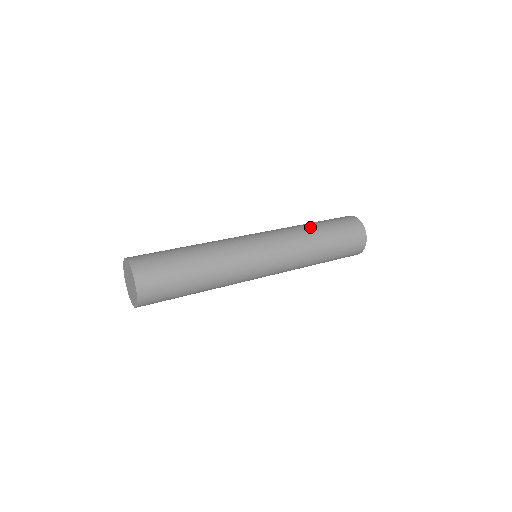
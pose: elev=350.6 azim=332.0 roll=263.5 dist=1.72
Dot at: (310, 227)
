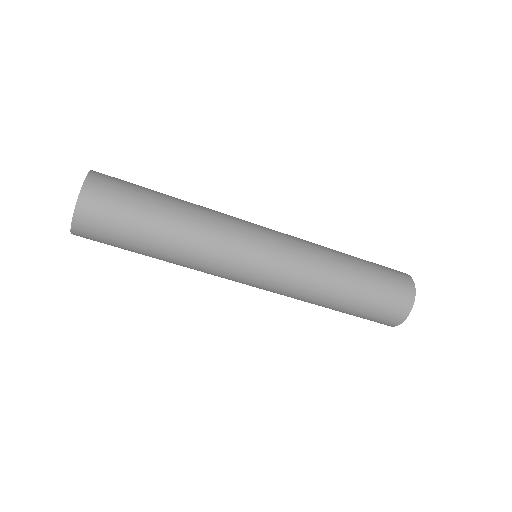
Dot at: (343, 259)
